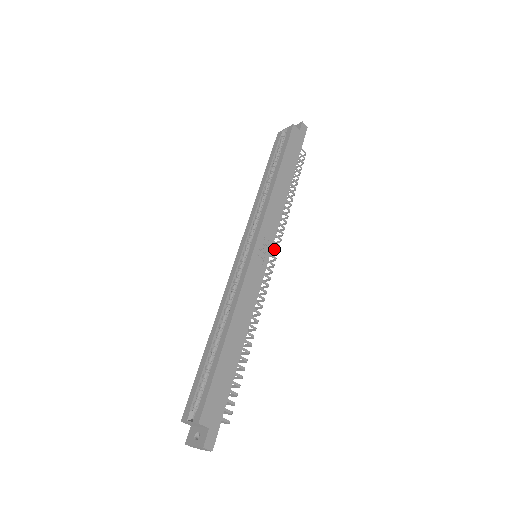
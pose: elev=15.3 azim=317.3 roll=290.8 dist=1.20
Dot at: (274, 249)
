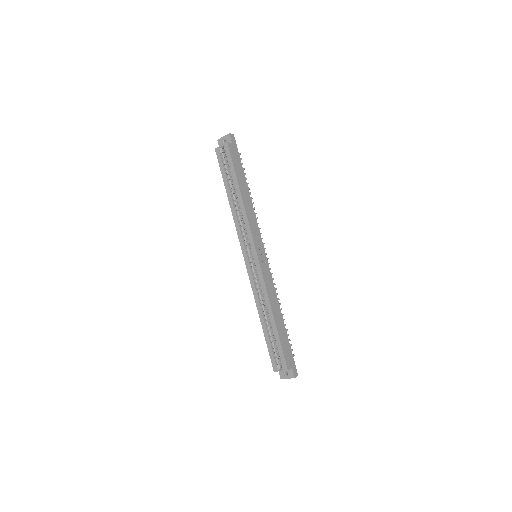
Dot at: occluded
